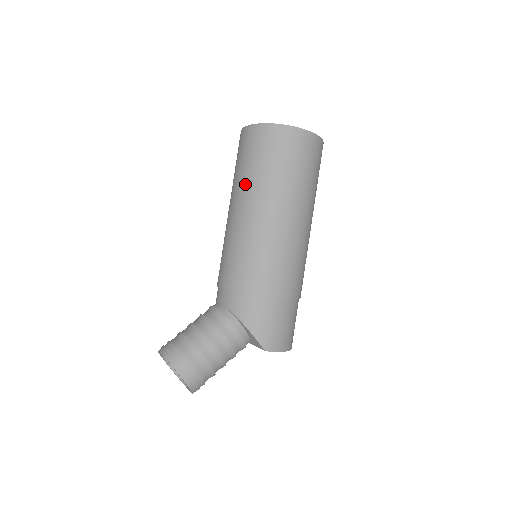
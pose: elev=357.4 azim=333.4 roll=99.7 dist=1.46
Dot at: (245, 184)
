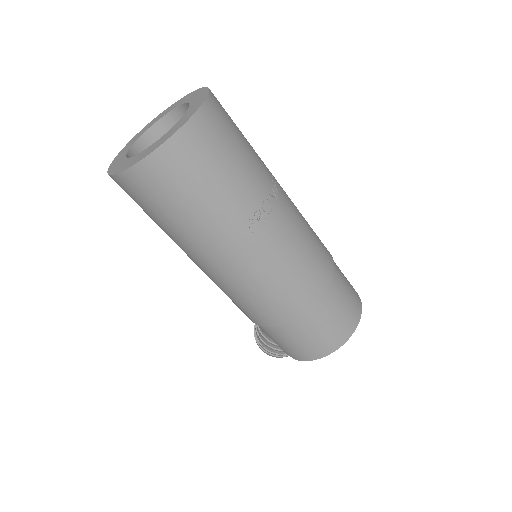
Dot at: occluded
